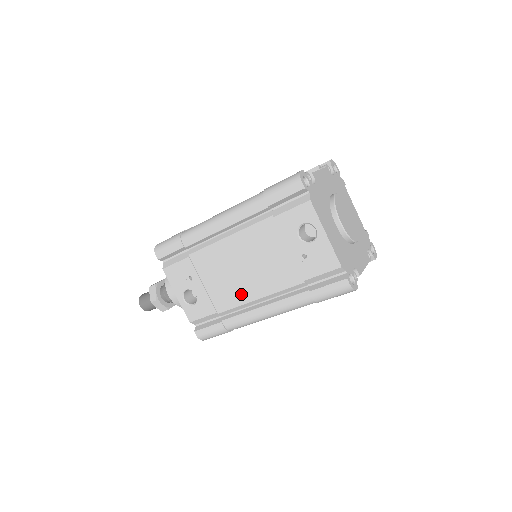
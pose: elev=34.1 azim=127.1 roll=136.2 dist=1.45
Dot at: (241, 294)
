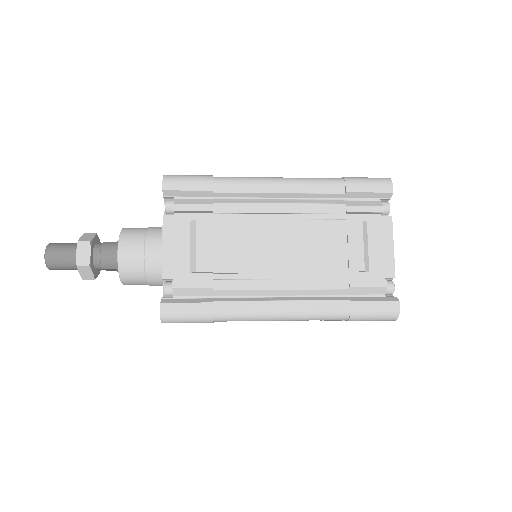
Dot at: occluded
